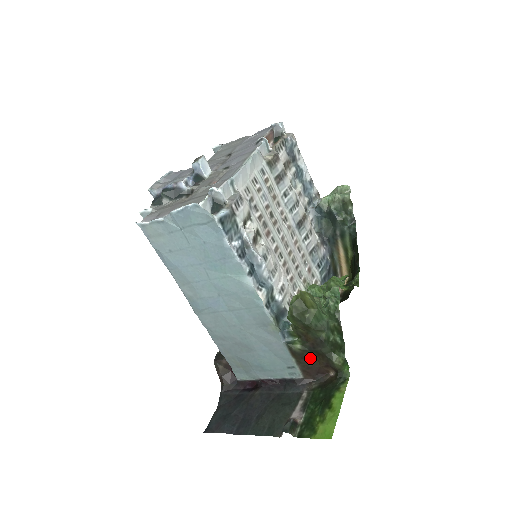
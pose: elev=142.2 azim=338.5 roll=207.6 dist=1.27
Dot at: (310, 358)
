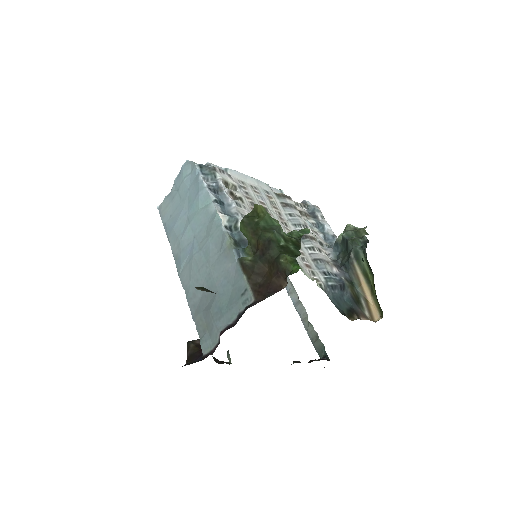
Dot at: (262, 273)
